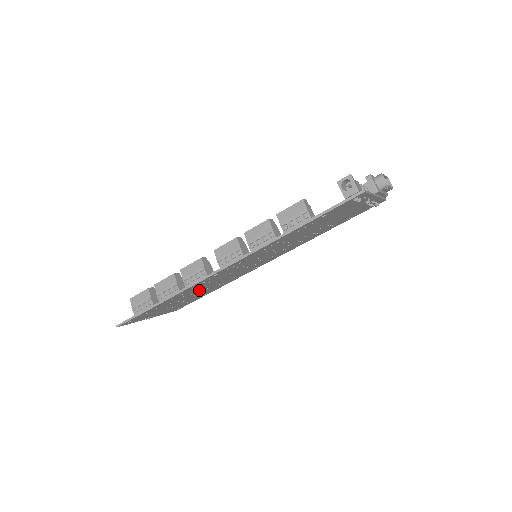
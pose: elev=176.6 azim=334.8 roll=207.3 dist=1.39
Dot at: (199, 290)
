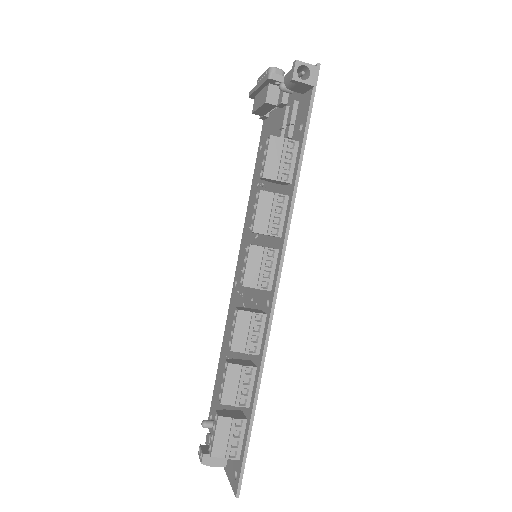
Dot at: occluded
